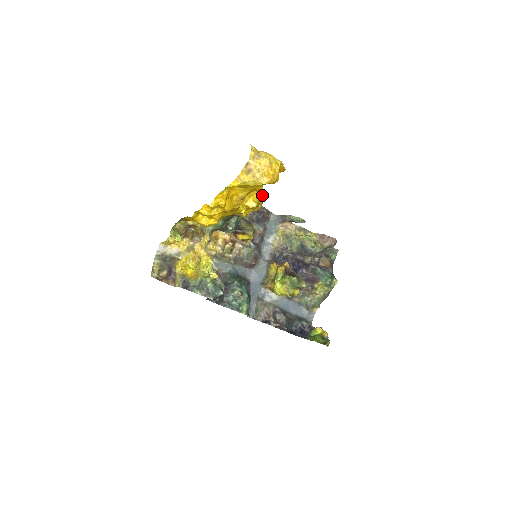
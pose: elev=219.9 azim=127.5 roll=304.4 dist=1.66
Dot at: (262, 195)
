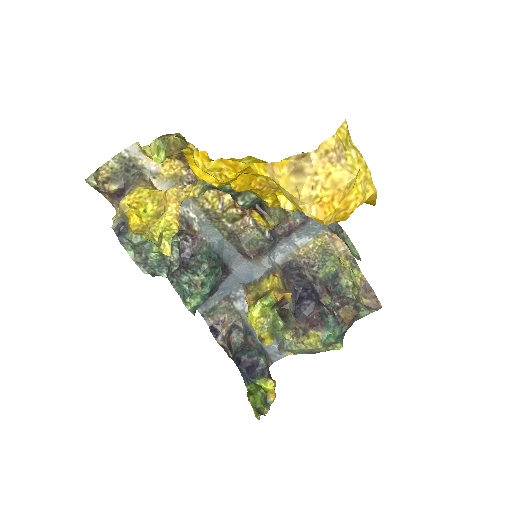
Dot at: occluded
